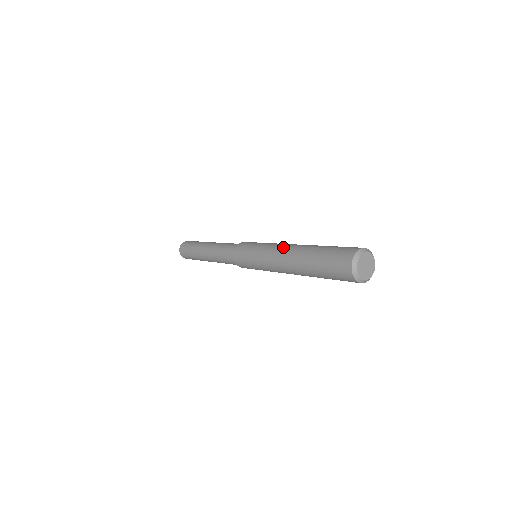
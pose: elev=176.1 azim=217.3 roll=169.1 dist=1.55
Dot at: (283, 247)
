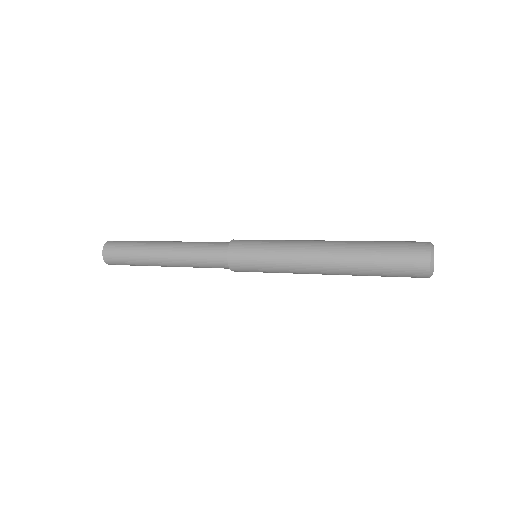
Dot at: (314, 258)
